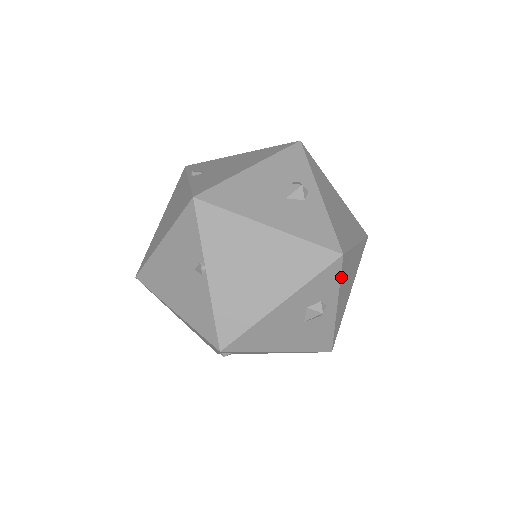
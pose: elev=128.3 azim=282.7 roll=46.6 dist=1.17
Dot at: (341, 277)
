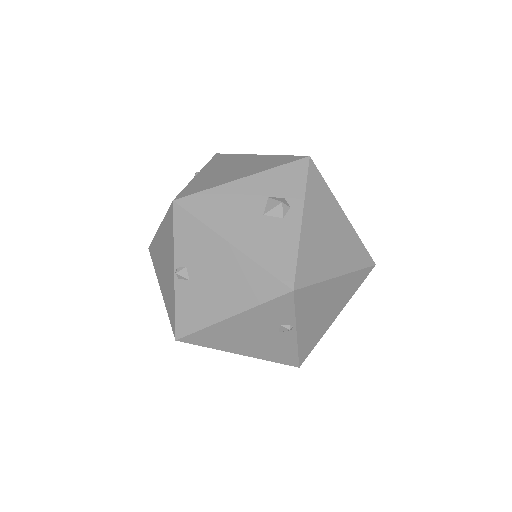
Dot at: (309, 184)
